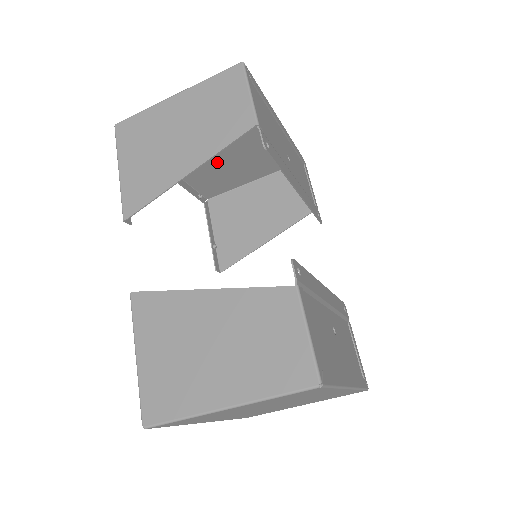
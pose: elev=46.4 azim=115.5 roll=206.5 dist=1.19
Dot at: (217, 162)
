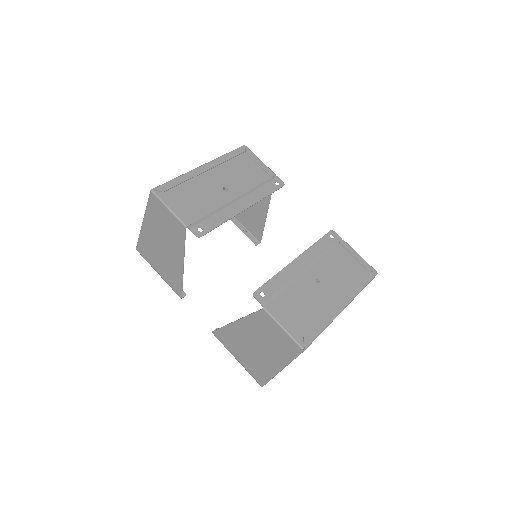
Dot at: occluded
